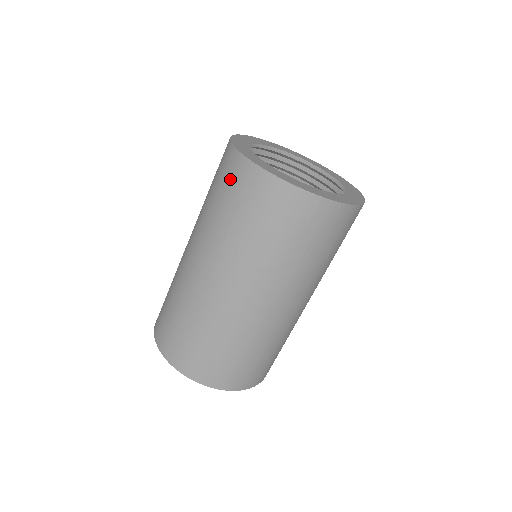
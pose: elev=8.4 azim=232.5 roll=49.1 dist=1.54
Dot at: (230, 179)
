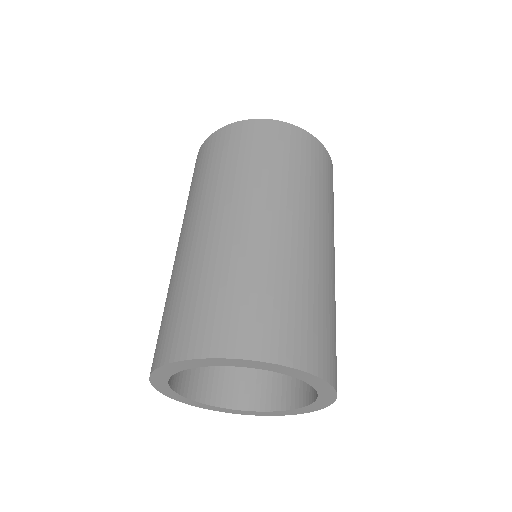
Dot at: (214, 148)
